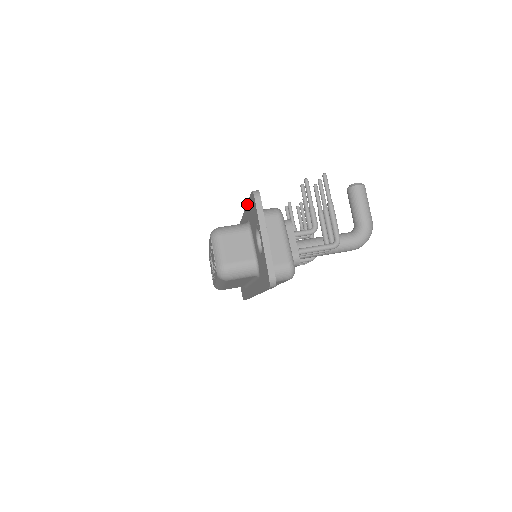
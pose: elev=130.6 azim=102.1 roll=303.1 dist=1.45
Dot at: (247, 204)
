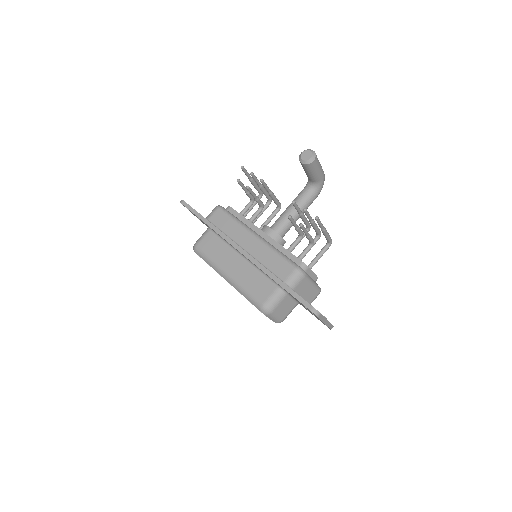
Dot at: occluded
